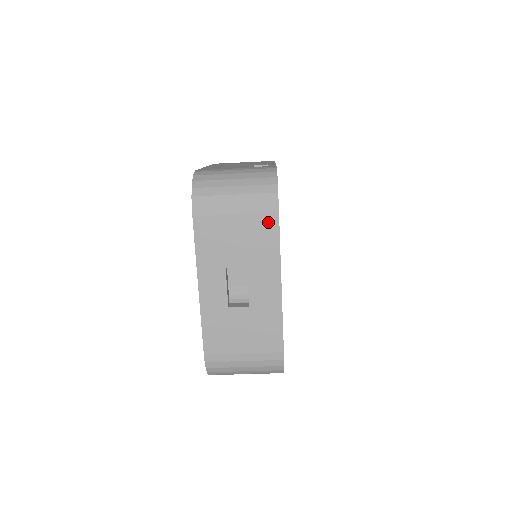
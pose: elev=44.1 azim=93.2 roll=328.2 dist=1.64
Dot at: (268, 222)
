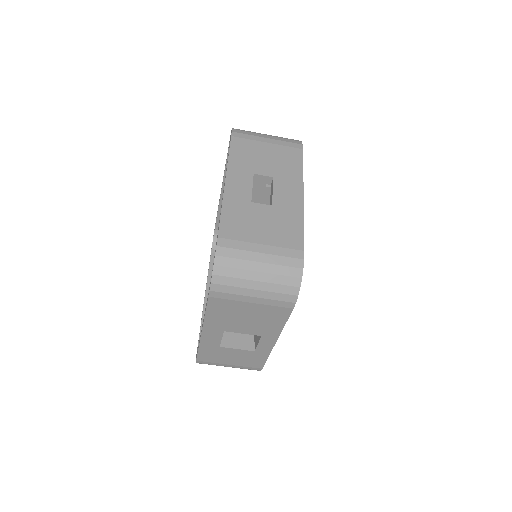
Dot at: (294, 153)
